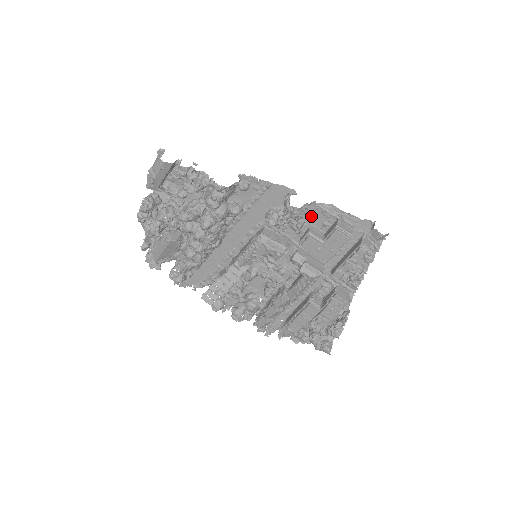
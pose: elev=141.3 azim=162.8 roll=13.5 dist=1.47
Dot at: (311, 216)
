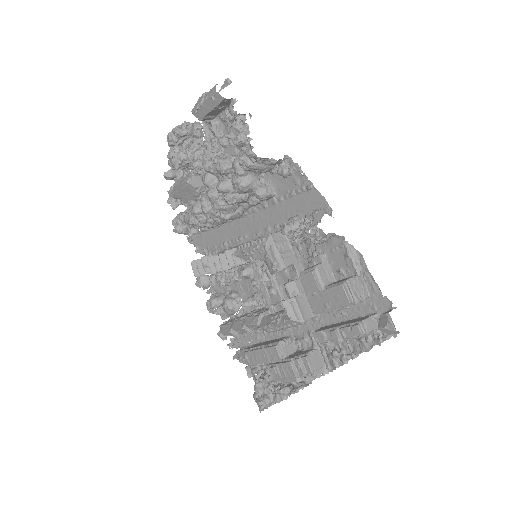
Dot at: (332, 251)
